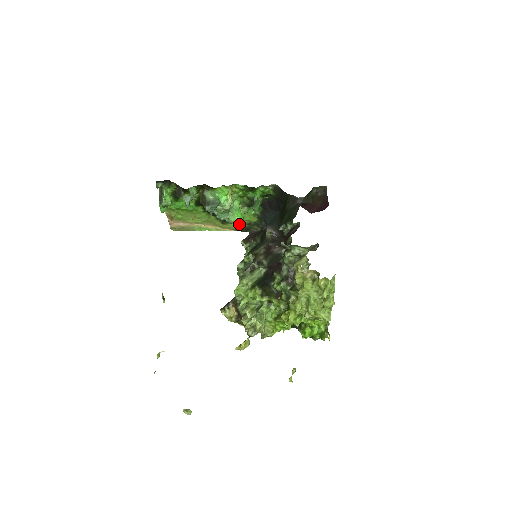
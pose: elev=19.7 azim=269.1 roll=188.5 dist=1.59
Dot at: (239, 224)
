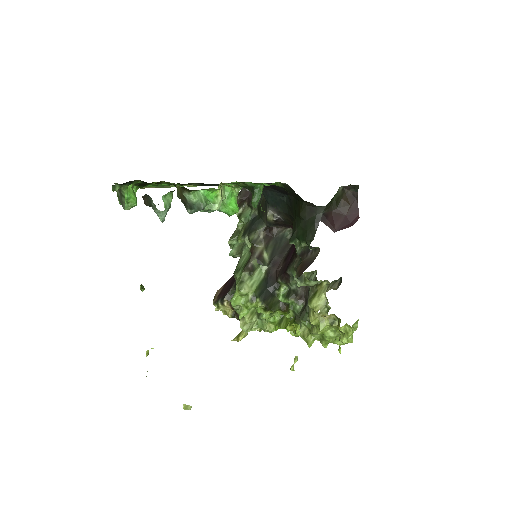
Dot at: (232, 214)
